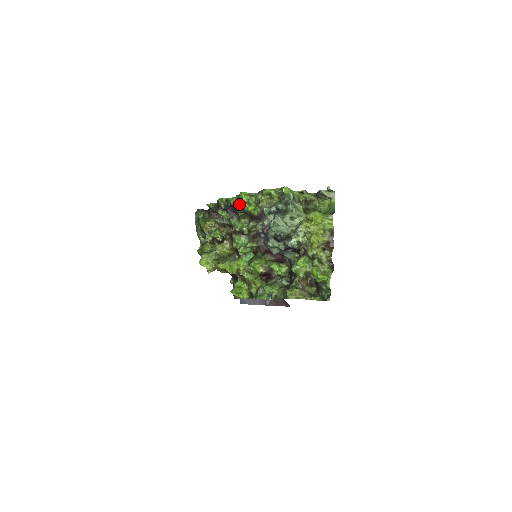
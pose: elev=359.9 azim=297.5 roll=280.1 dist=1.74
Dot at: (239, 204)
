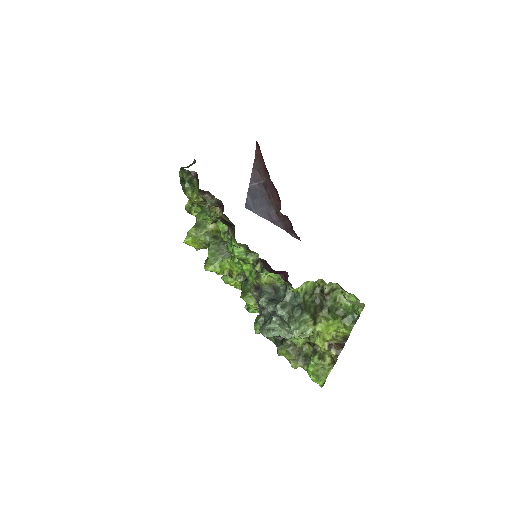
Dot at: occluded
